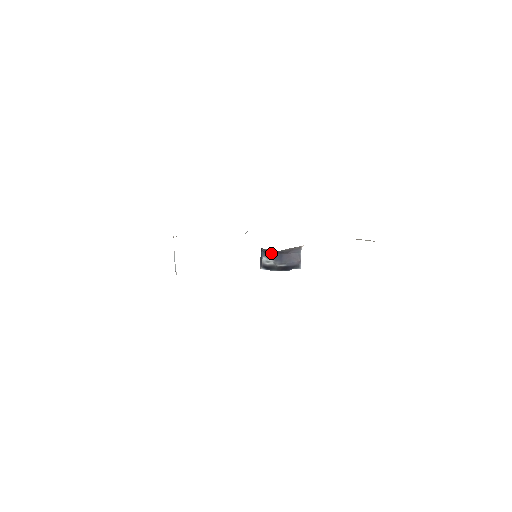
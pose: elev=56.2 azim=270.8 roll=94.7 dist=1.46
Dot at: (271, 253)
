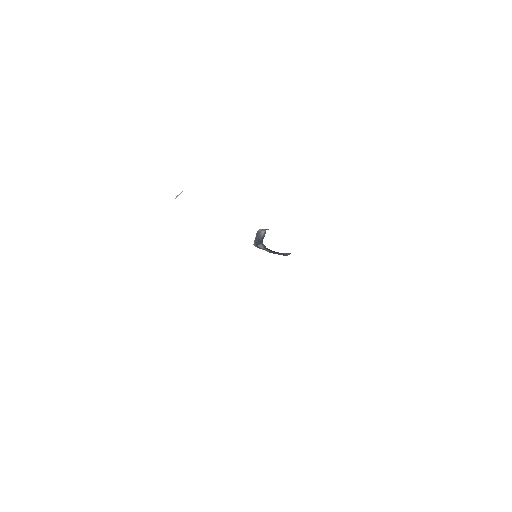
Dot at: (269, 249)
